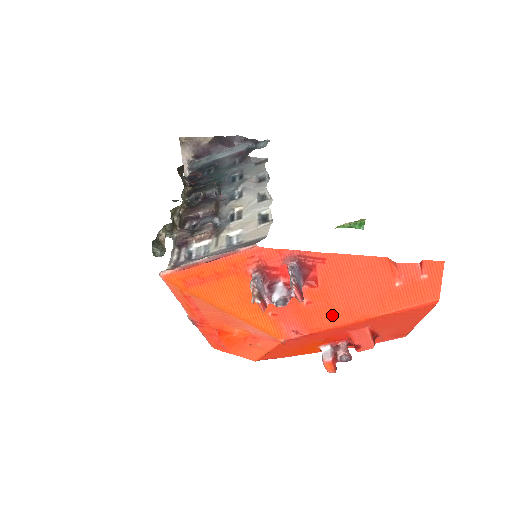
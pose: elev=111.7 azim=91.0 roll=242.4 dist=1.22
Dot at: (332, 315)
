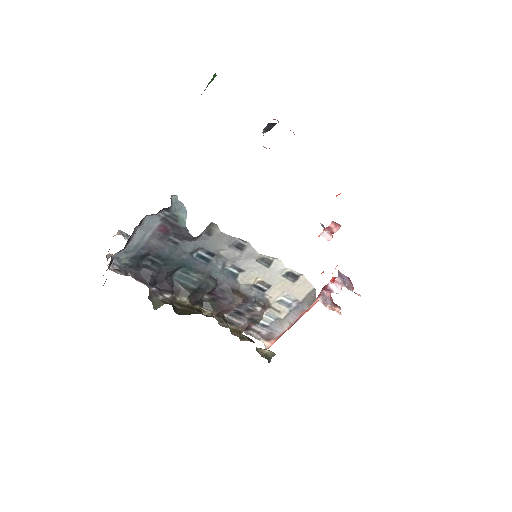
Dot at: occluded
